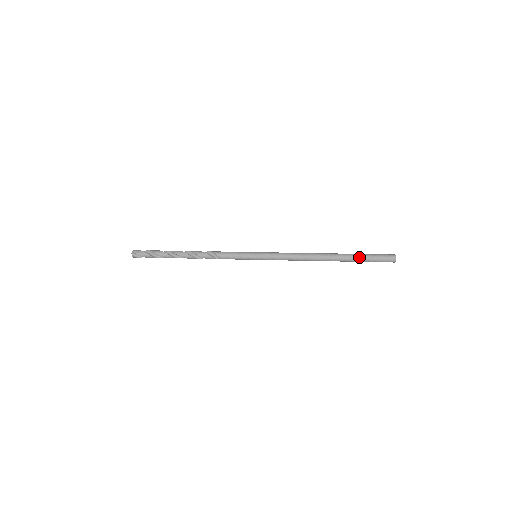
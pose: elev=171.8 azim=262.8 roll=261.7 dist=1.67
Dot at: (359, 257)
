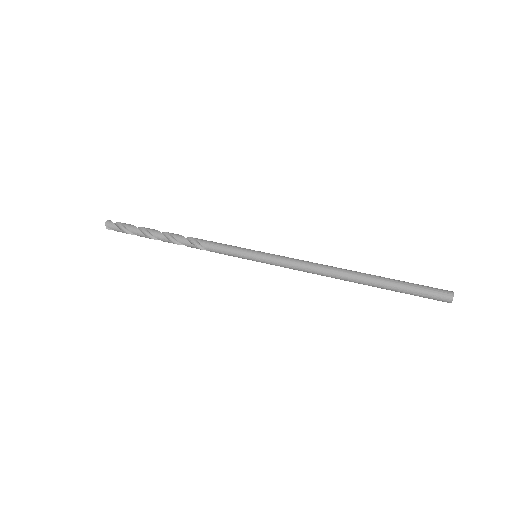
Dot at: (397, 289)
